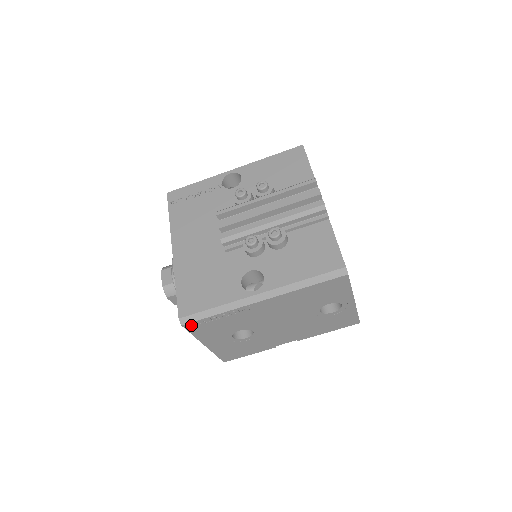
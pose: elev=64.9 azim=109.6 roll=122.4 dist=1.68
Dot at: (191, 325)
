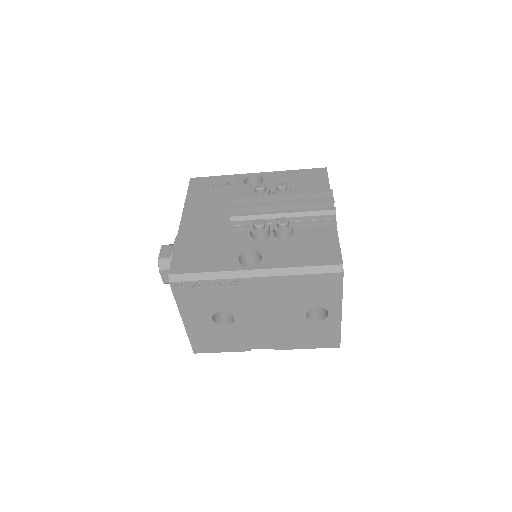
Dot at: (178, 285)
